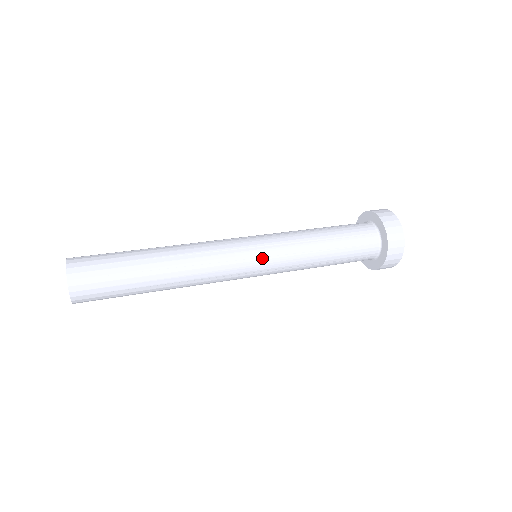
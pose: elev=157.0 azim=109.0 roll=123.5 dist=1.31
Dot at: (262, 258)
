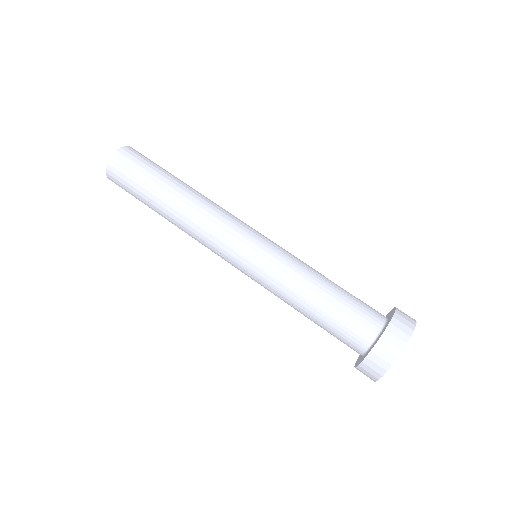
Dot at: (243, 270)
